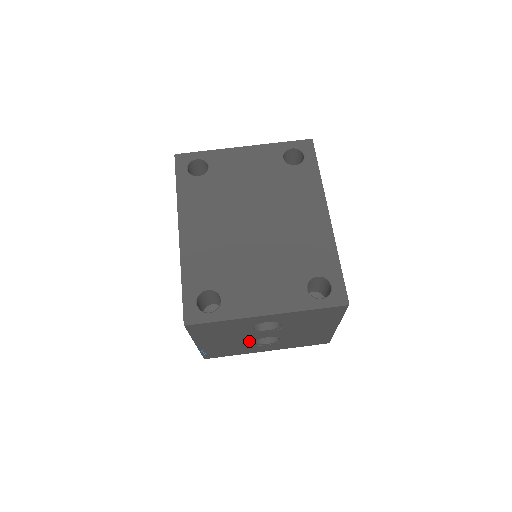
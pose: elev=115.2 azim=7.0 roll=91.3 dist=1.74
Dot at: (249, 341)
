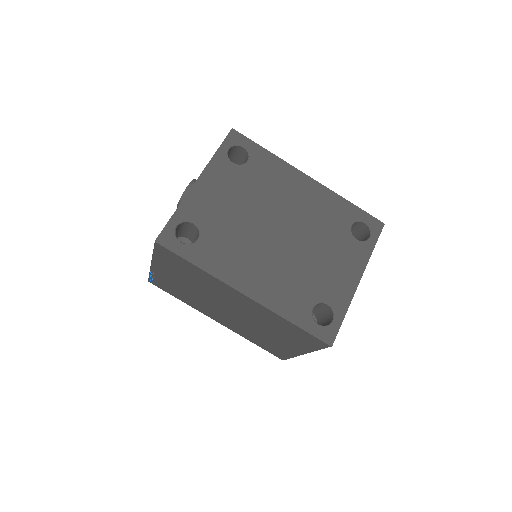
Dot at: occluded
